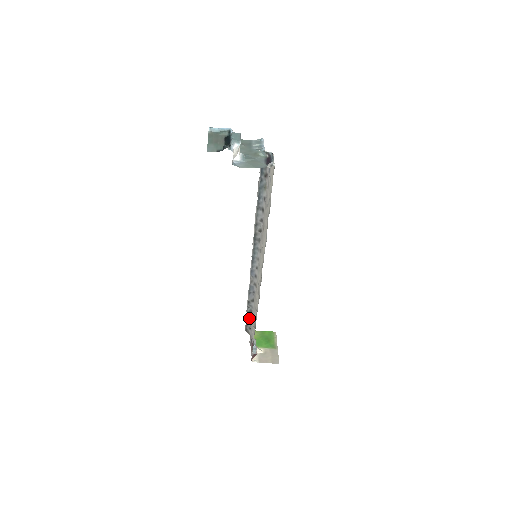
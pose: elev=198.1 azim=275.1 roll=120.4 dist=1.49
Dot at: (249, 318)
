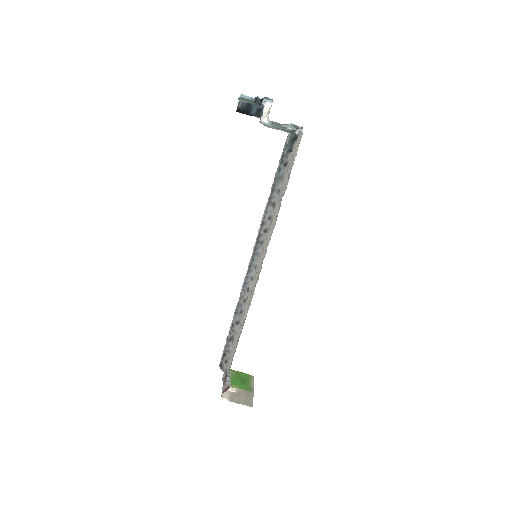
Dot at: (228, 348)
